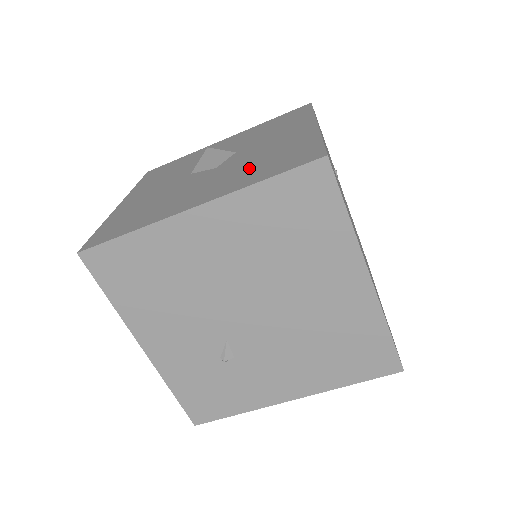
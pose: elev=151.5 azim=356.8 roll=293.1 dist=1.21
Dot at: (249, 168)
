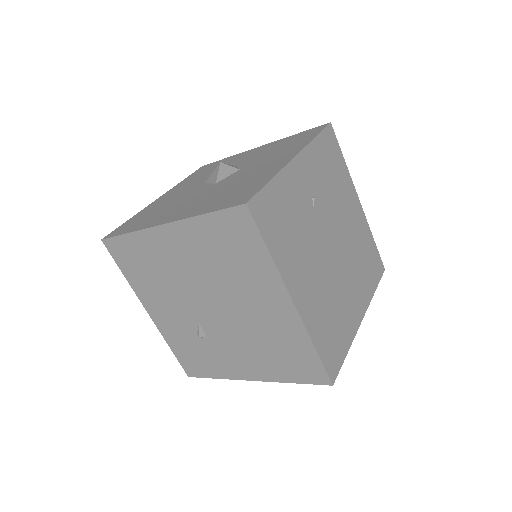
Dot at: (218, 195)
